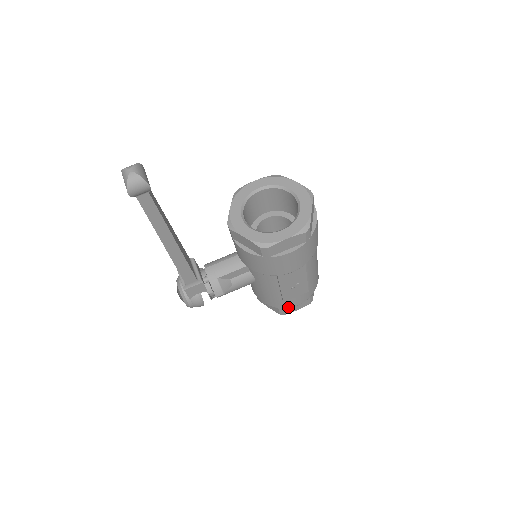
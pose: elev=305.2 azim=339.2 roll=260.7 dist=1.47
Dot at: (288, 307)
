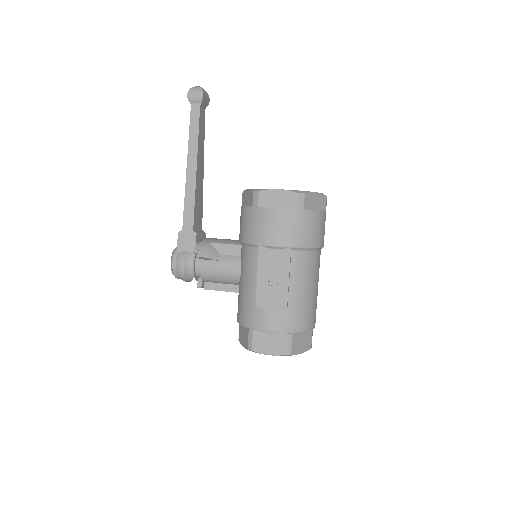
Dot at: (258, 328)
